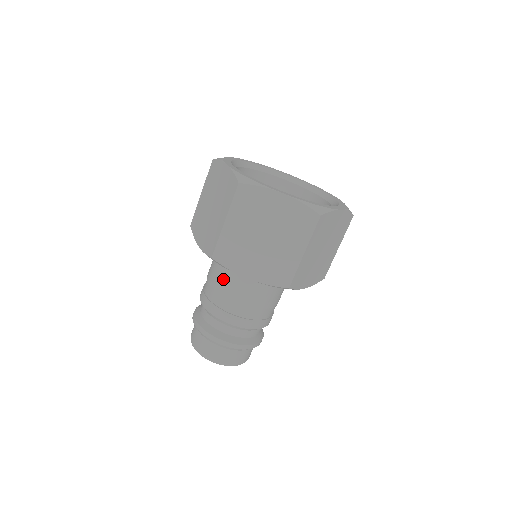
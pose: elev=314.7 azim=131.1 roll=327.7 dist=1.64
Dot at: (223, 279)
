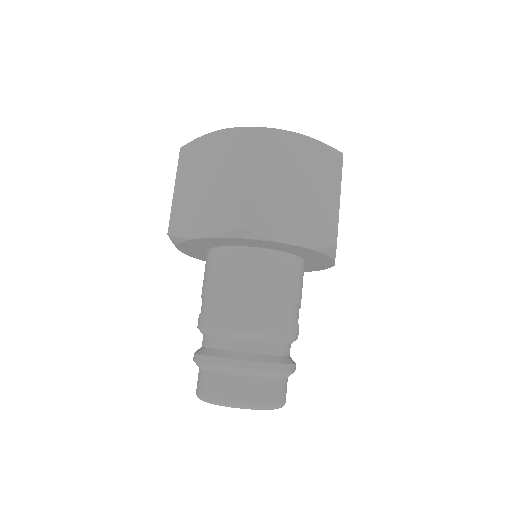
Dot at: (242, 275)
